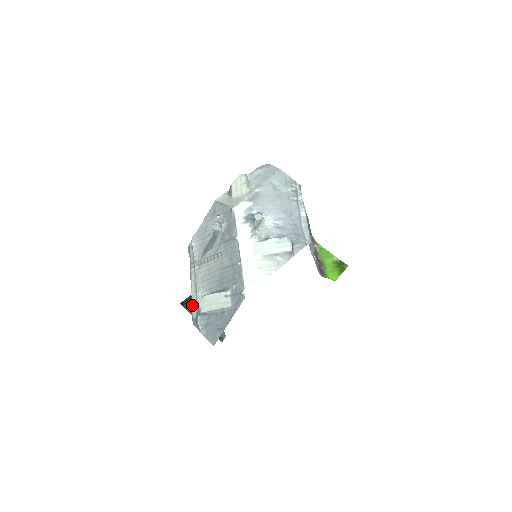
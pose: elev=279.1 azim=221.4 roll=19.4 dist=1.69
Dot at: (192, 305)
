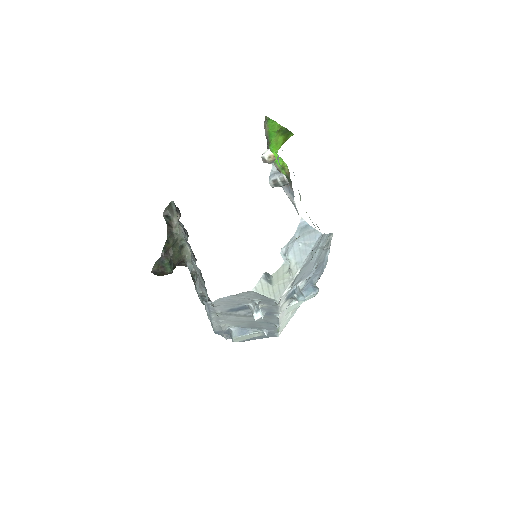
Dot at: (214, 328)
